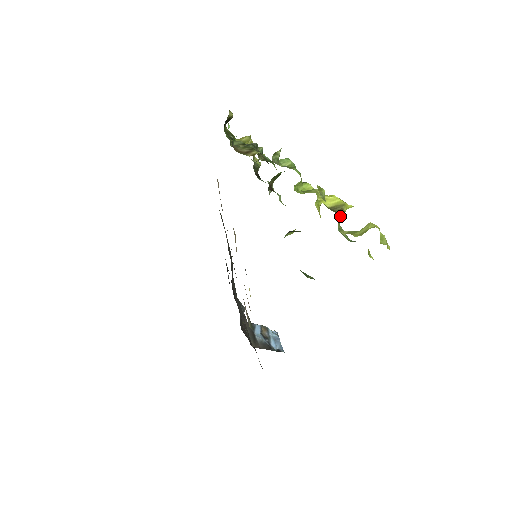
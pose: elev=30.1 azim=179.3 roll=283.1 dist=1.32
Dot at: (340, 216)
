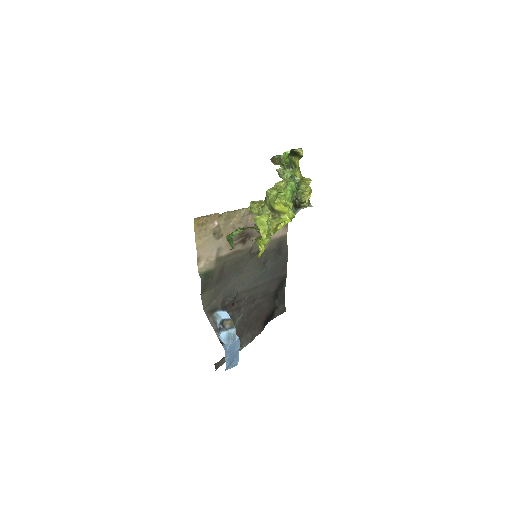
Dot at: (271, 213)
